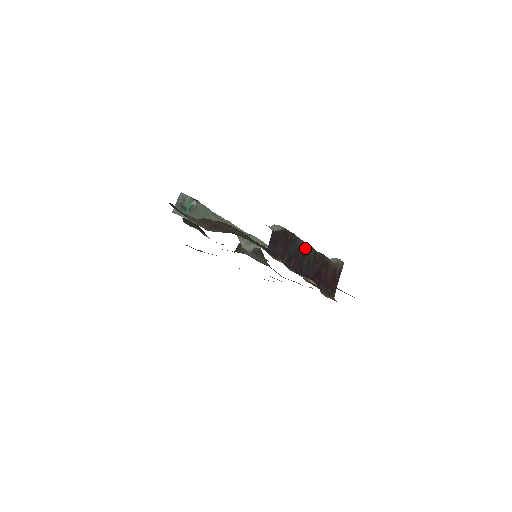
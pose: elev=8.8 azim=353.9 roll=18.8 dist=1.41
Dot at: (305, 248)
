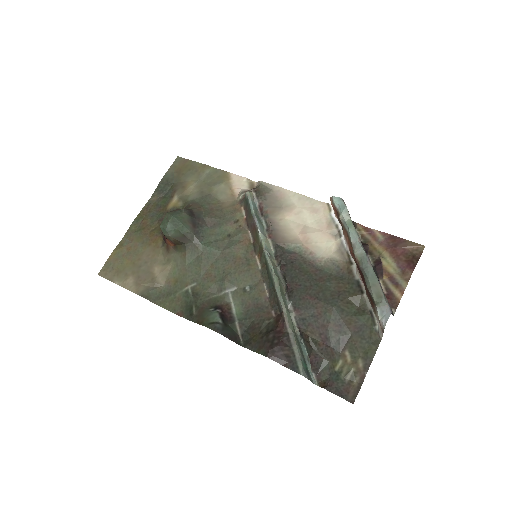
Dot at: (370, 262)
